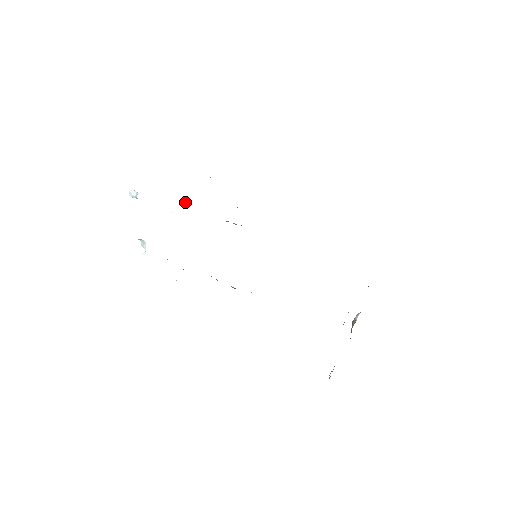
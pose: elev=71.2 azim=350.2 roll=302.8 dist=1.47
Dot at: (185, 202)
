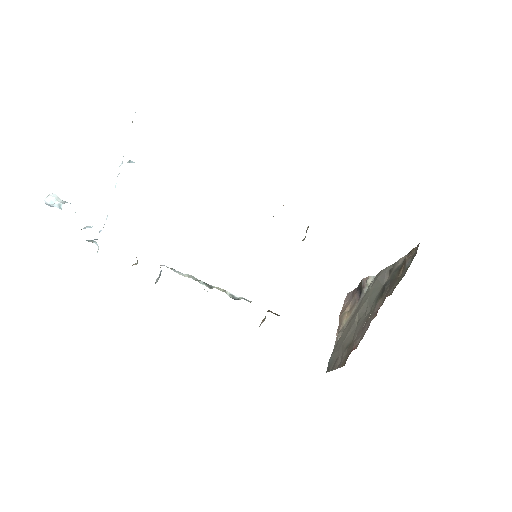
Dot at: occluded
